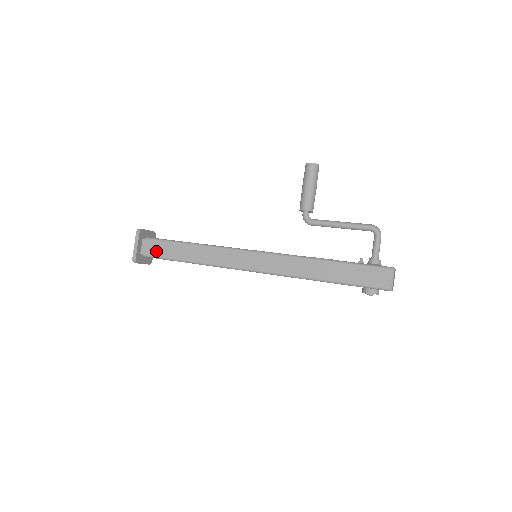
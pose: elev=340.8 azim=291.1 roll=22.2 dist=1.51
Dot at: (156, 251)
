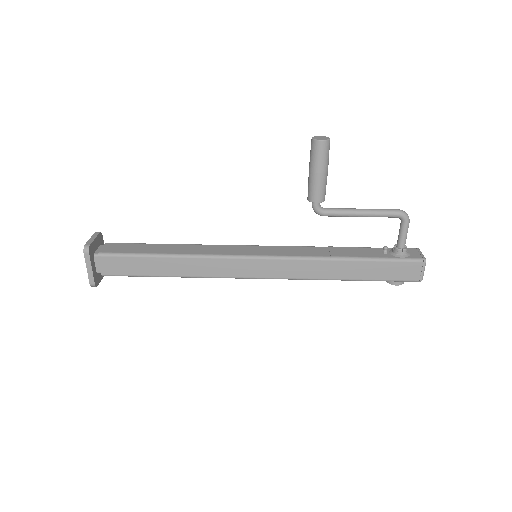
Dot at: (120, 269)
